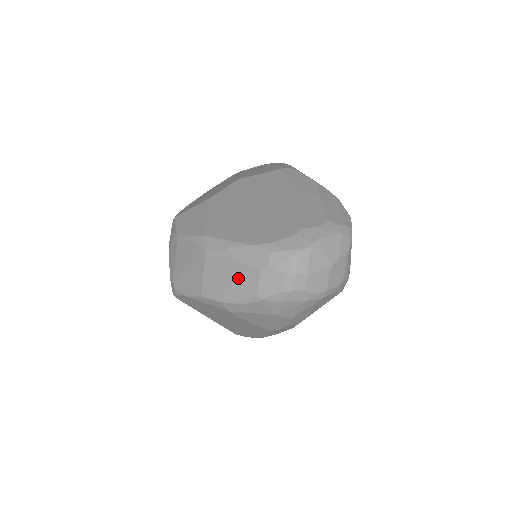
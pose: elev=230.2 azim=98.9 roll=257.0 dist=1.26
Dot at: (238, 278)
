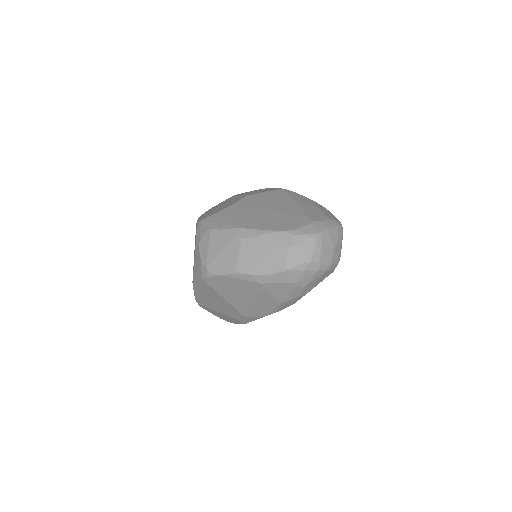
Dot at: (270, 255)
